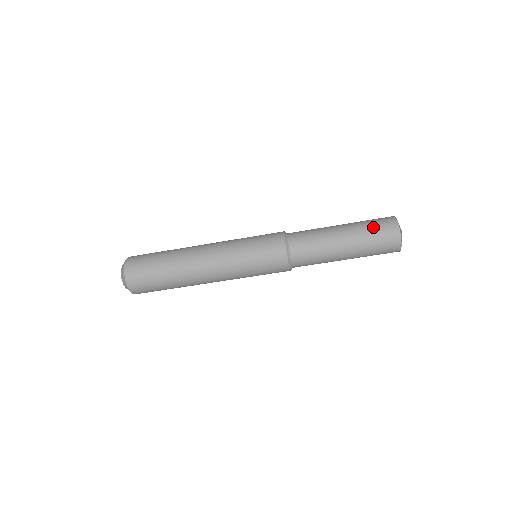
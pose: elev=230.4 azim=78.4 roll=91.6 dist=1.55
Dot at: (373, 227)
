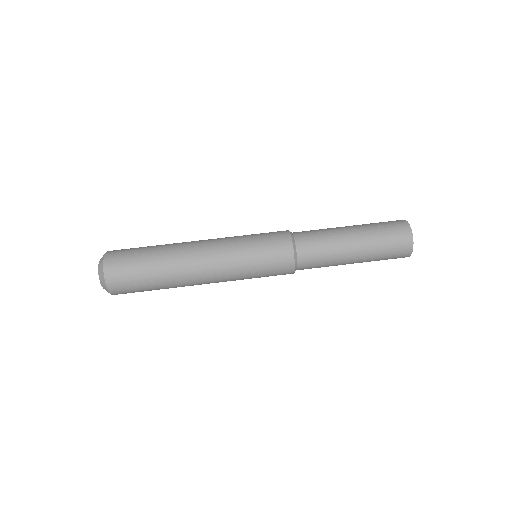
Dot at: occluded
